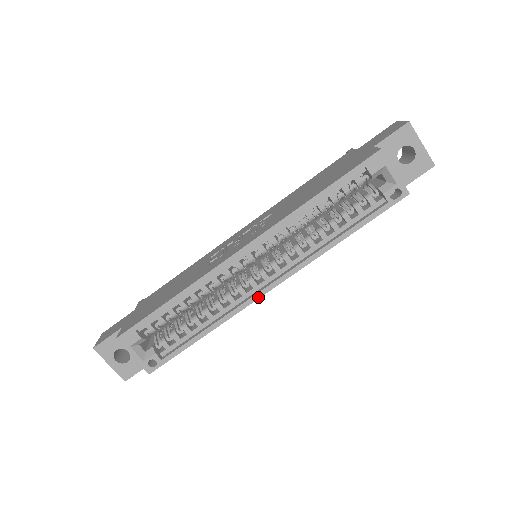
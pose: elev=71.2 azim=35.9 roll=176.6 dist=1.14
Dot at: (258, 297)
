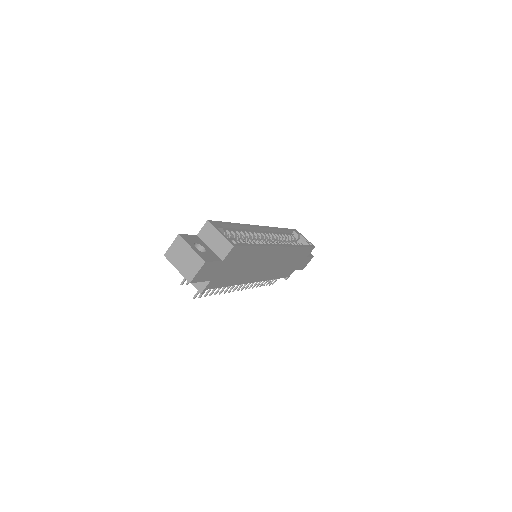
Dot at: (278, 246)
